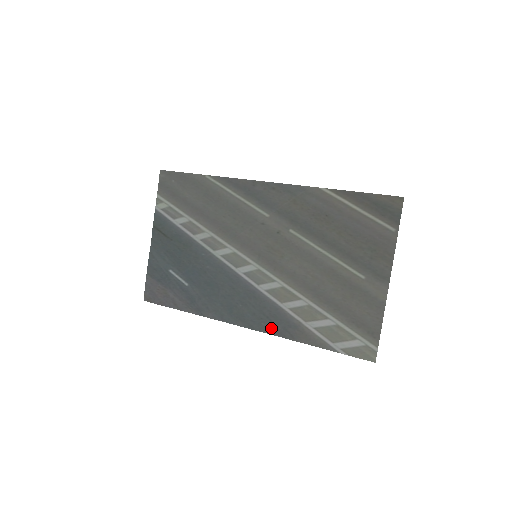
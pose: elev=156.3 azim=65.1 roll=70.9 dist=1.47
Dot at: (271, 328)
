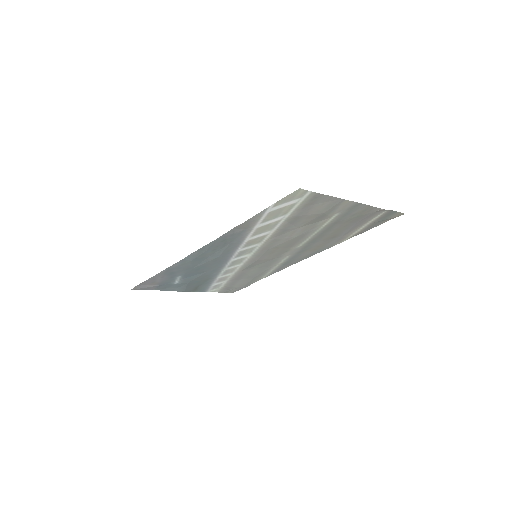
Dot at: (220, 241)
